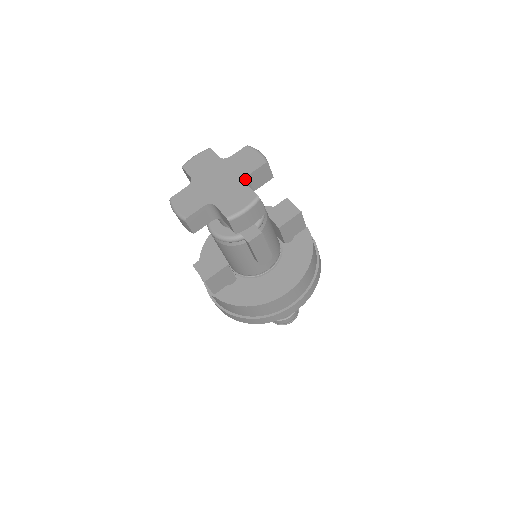
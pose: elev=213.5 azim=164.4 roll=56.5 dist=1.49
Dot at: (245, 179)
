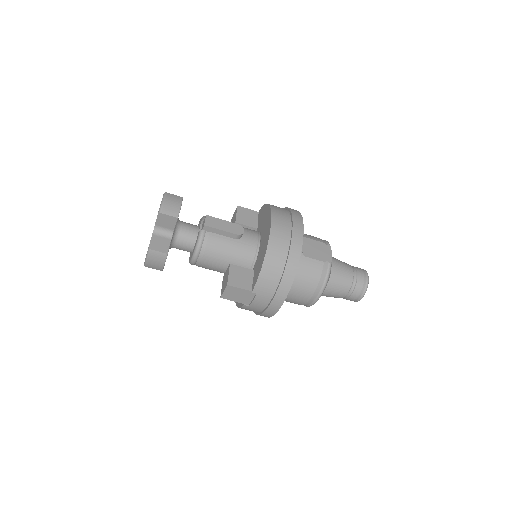
Dot at: occluded
